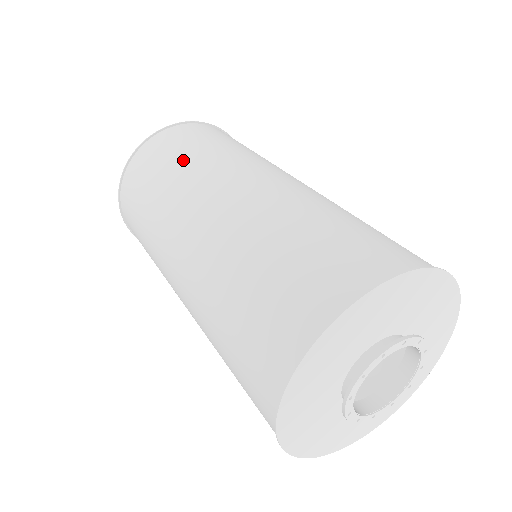
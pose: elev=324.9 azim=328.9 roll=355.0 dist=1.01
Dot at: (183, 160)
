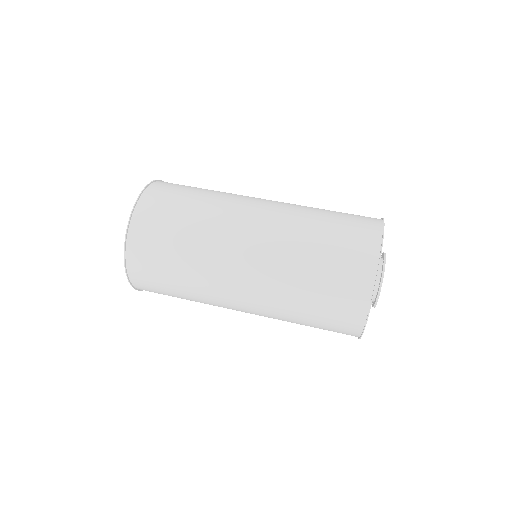
Dot at: (198, 201)
